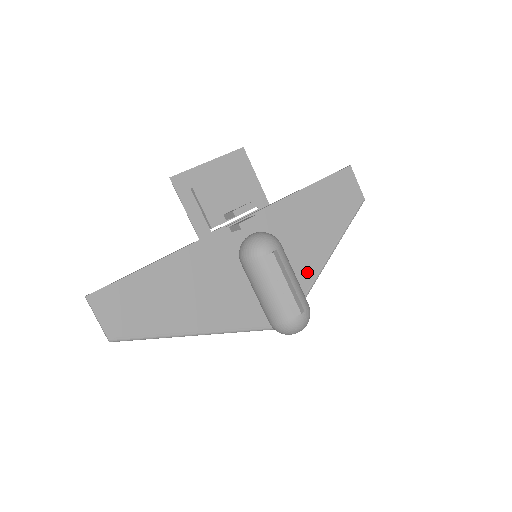
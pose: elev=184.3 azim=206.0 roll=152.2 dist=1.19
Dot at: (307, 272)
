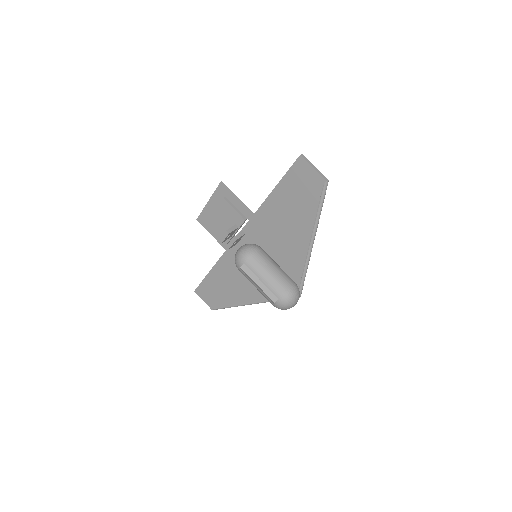
Dot at: (297, 258)
